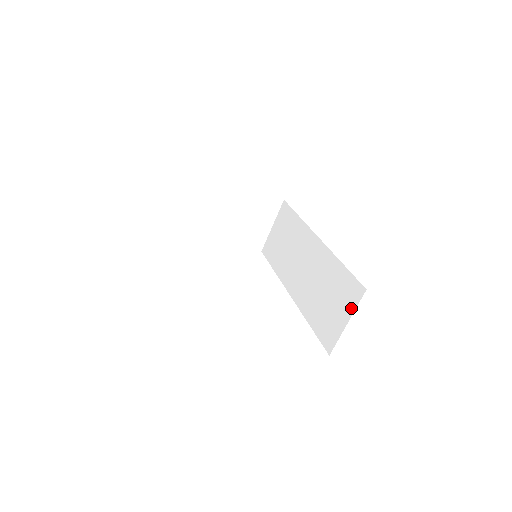
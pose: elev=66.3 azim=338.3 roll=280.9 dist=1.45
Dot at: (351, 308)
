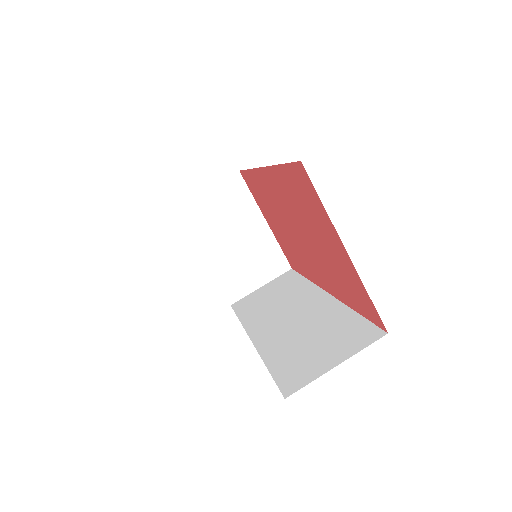
Dot at: (352, 350)
